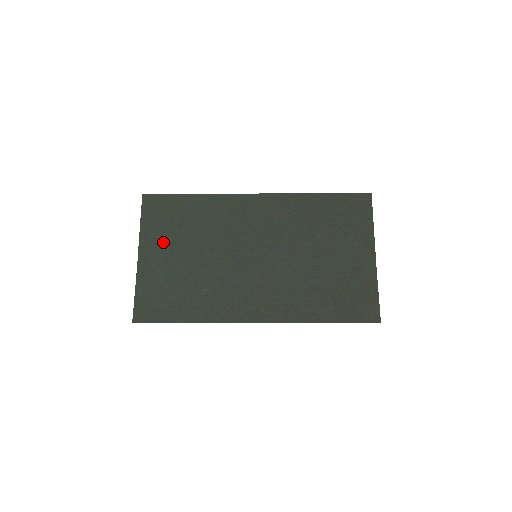
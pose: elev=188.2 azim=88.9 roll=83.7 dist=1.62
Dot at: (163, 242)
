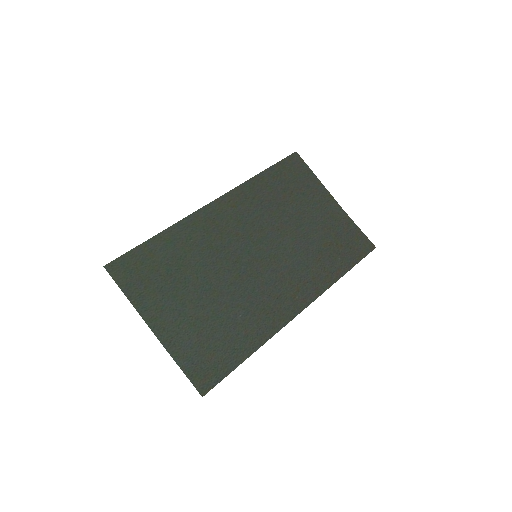
Dot at: (165, 299)
